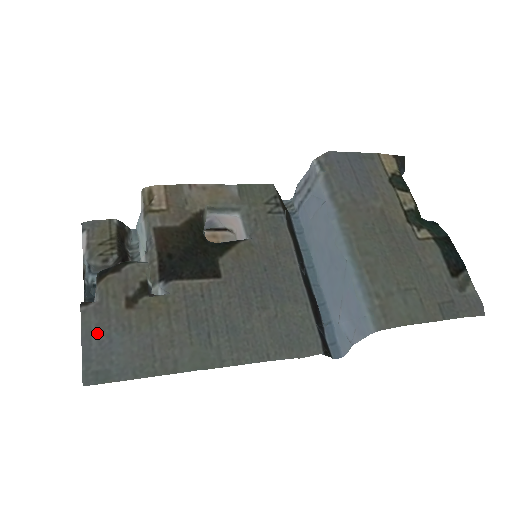
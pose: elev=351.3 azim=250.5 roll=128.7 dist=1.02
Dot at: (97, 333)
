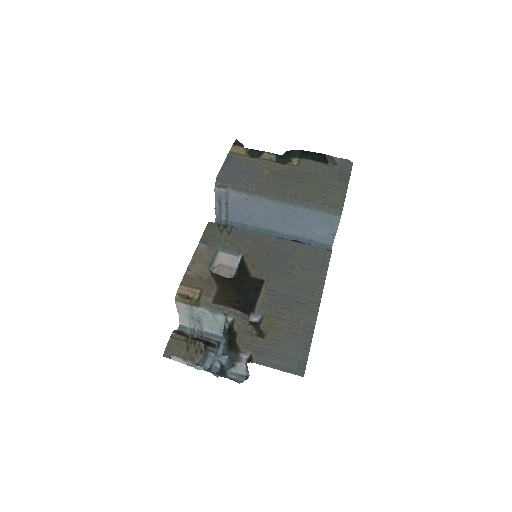
Dot at: (274, 359)
